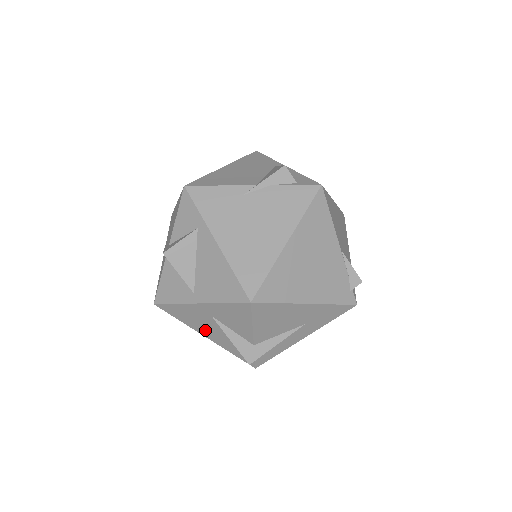
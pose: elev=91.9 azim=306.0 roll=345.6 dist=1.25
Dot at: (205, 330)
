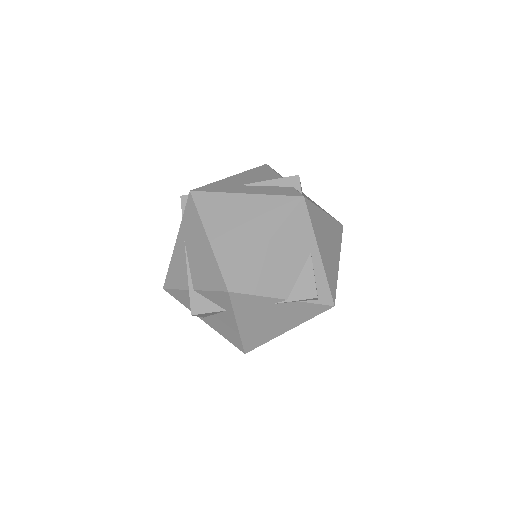
Dot at: occluded
